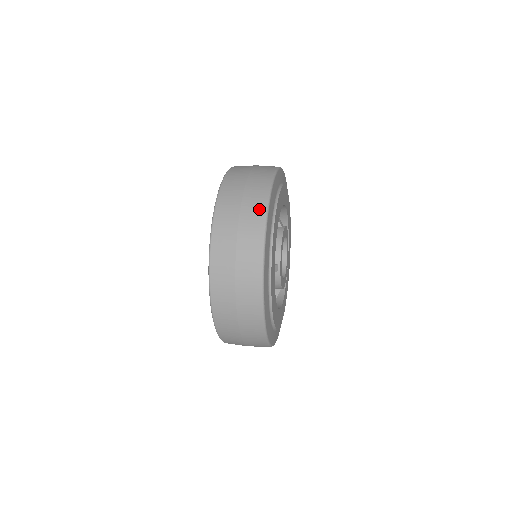
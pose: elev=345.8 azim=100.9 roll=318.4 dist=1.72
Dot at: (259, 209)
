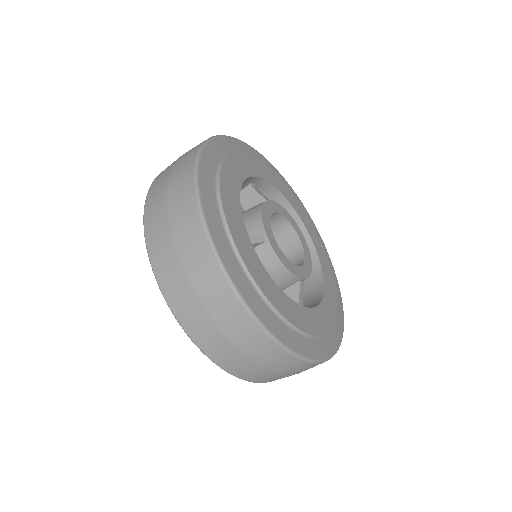
Dot at: (191, 154)
